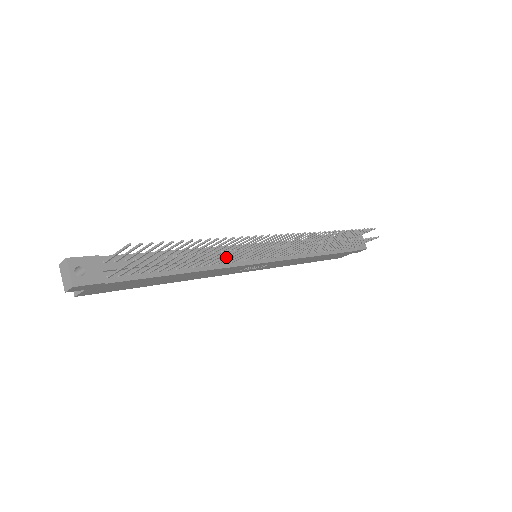
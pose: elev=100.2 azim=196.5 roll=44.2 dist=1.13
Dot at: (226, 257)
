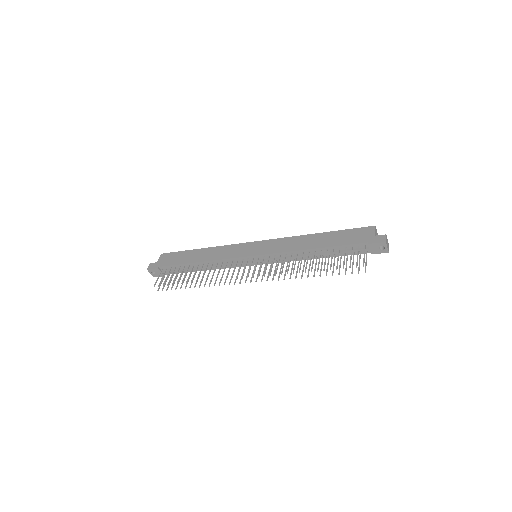
Dot at: (224, 266)
